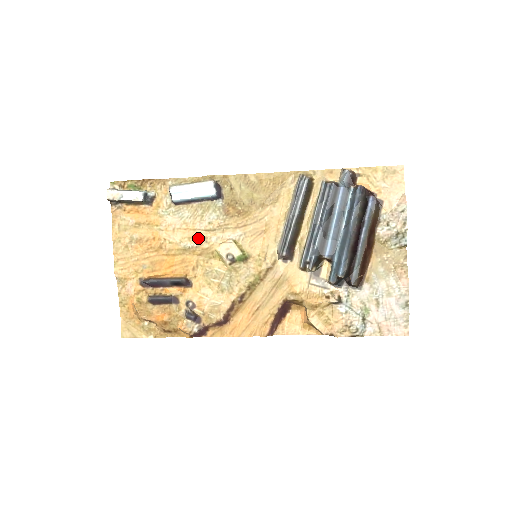
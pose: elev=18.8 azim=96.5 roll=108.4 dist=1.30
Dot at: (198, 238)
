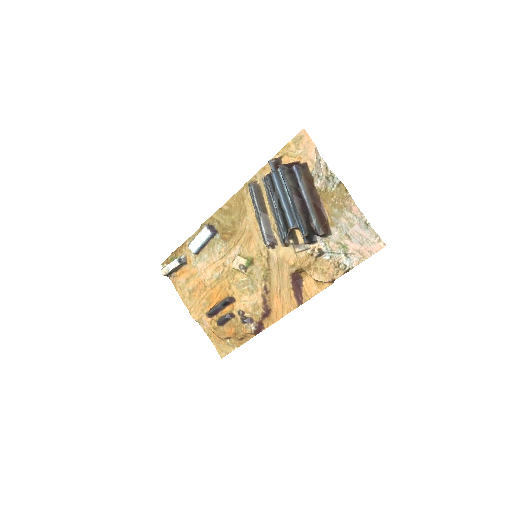
Dot at: (219, 267)
